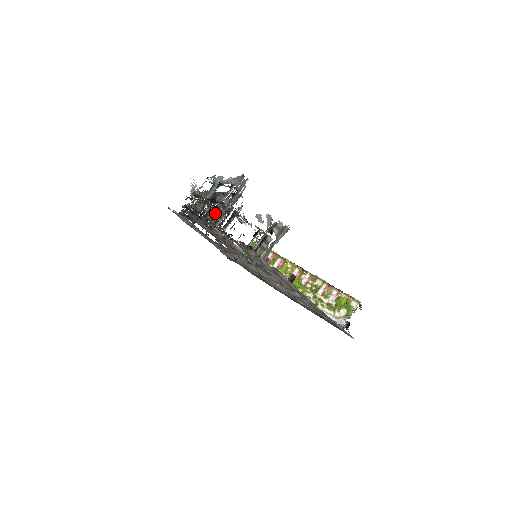
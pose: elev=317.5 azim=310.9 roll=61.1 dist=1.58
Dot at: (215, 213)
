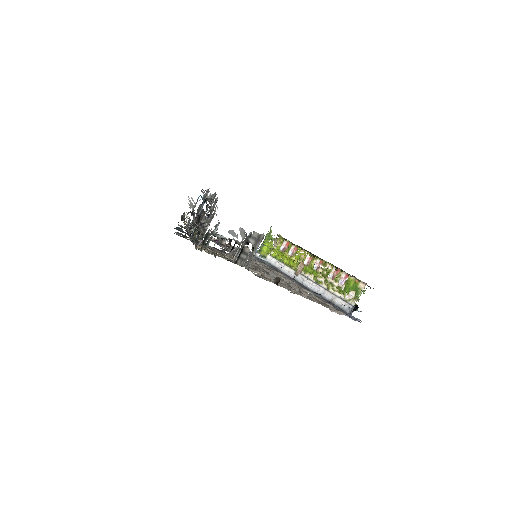
Dot at: (197, 234)
